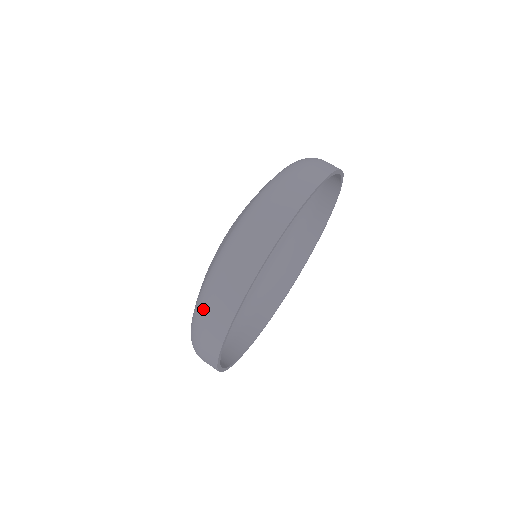
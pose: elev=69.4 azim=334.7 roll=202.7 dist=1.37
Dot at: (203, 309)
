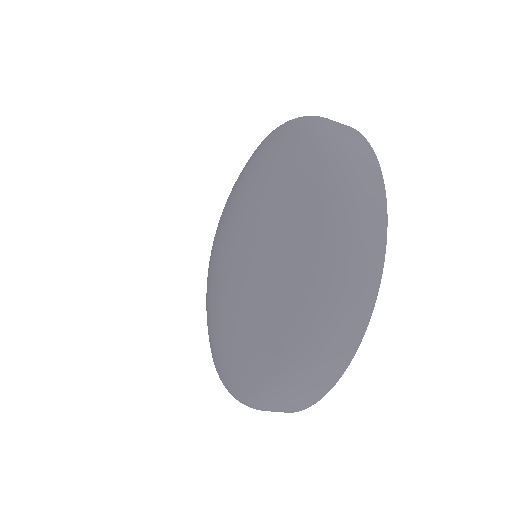
Dot at: occluded
